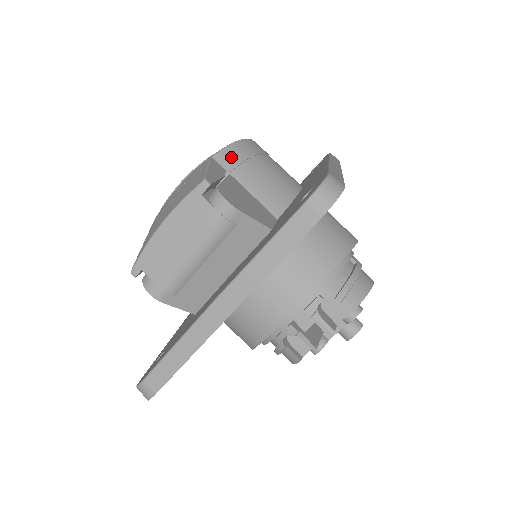
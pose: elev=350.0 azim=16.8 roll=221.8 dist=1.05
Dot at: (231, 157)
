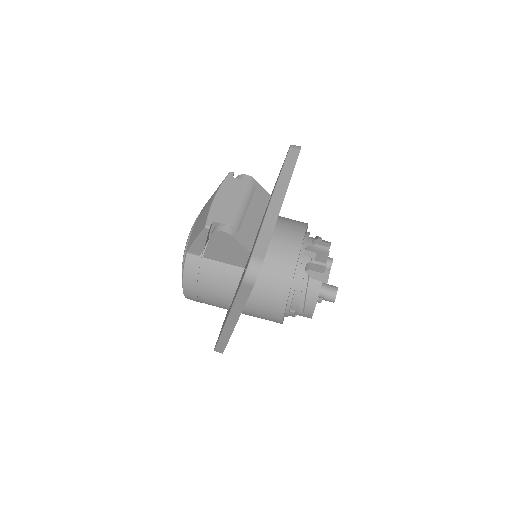
Dot at: occluded
